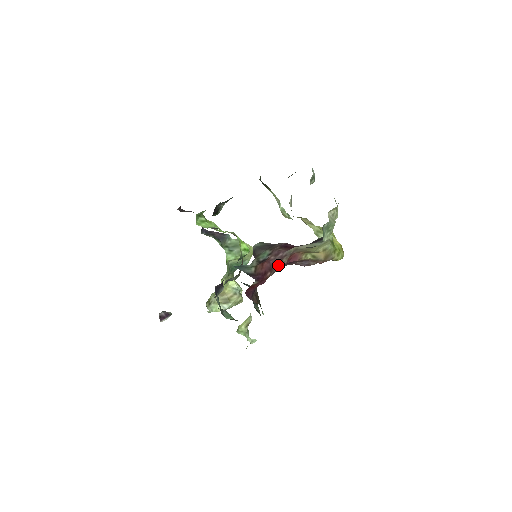
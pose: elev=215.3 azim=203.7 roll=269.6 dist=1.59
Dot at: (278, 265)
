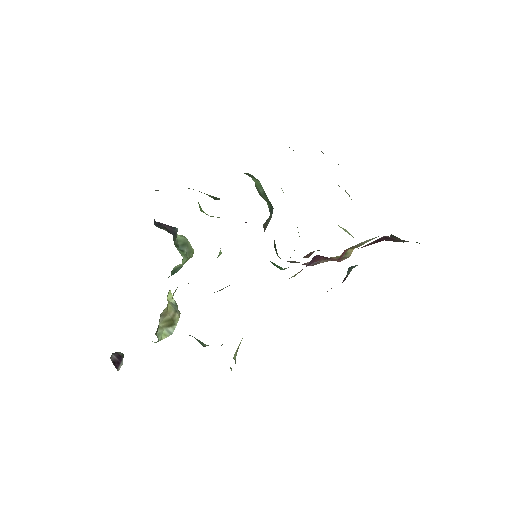
Dot at: occluded
